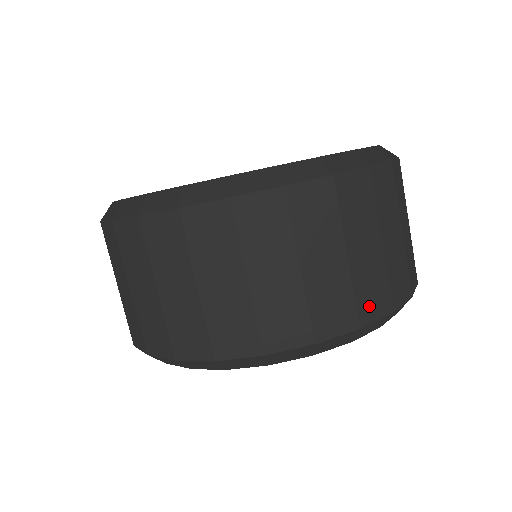
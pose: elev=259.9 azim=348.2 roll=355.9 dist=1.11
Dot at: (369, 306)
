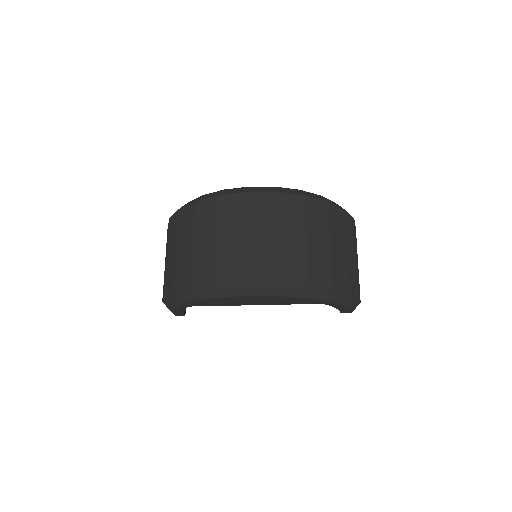
Dot at: (316, 274)
